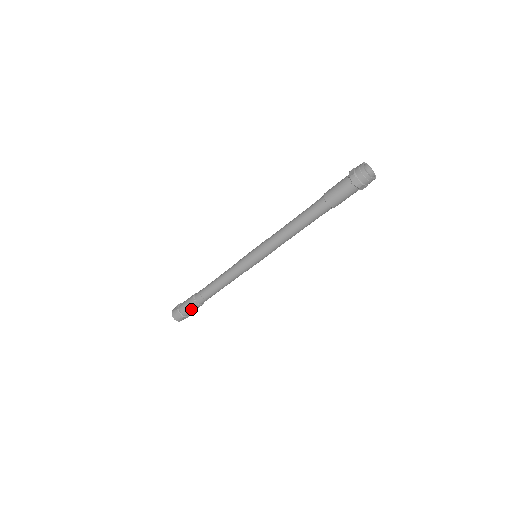
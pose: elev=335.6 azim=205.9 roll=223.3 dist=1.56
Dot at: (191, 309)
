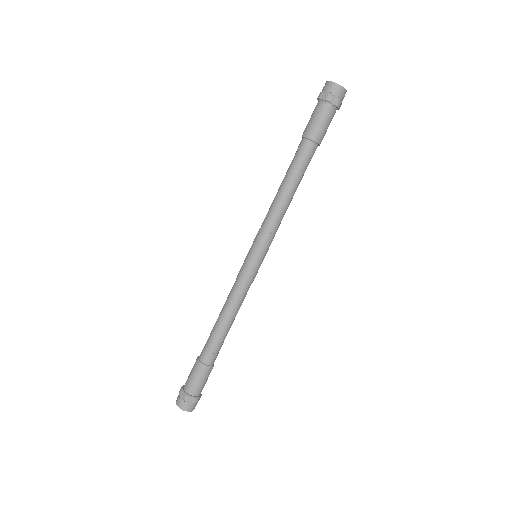
Dot at: (204, 380)
